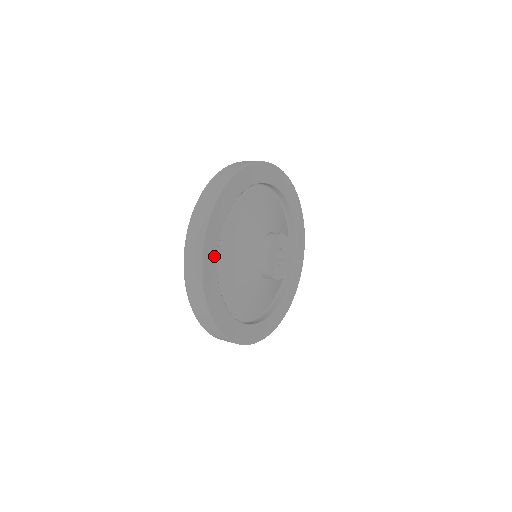
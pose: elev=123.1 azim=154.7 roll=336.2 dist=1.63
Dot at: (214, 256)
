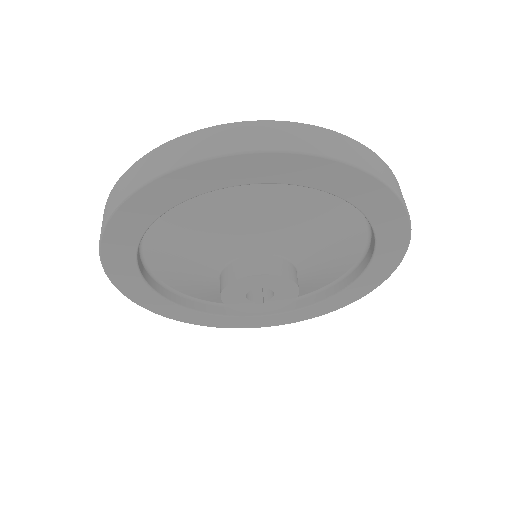
Dot at: (162, 205)
